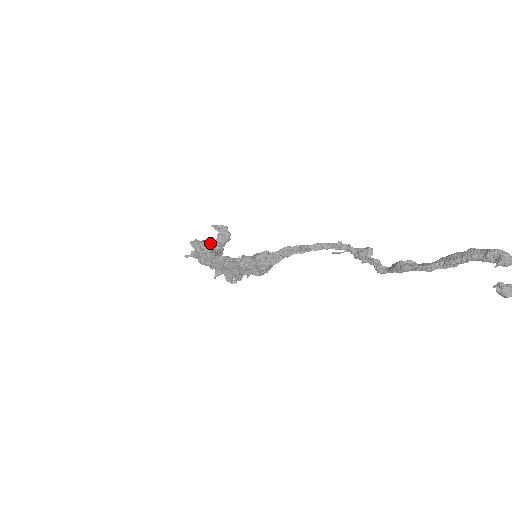
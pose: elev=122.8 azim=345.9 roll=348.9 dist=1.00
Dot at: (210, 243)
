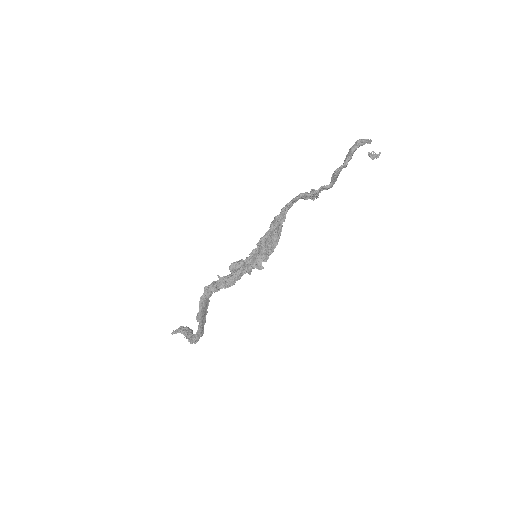
Dot at: occluded
